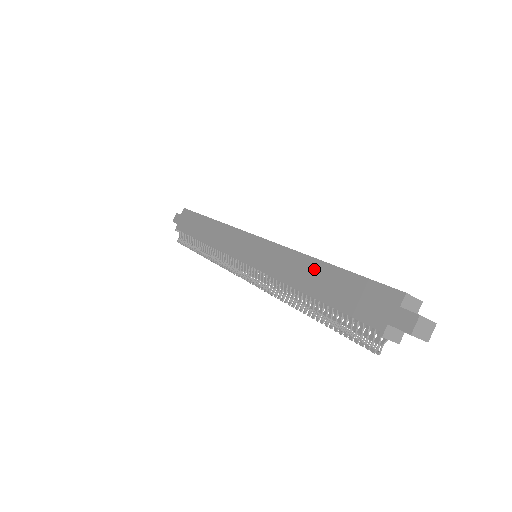
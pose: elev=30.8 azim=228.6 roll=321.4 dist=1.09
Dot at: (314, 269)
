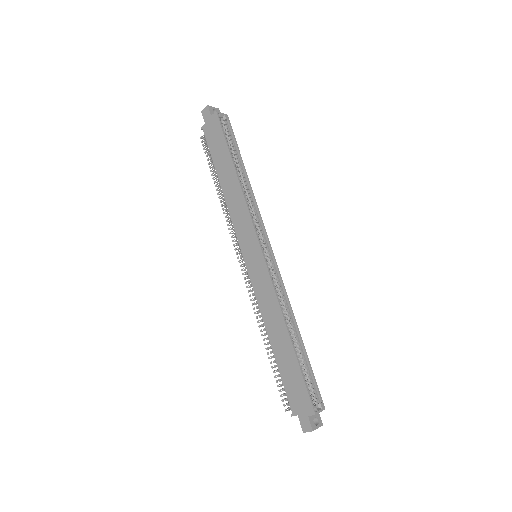
Dot at: (282, 335)
